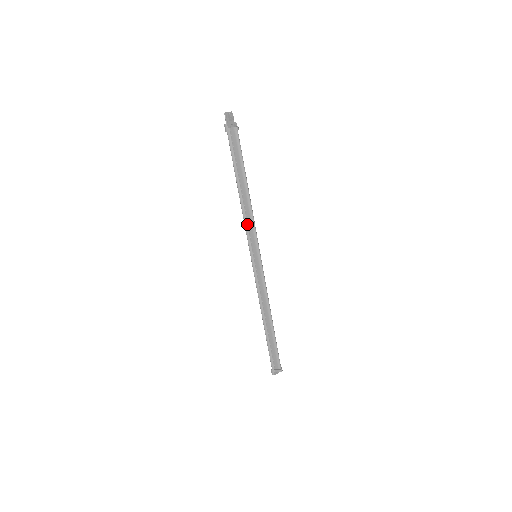
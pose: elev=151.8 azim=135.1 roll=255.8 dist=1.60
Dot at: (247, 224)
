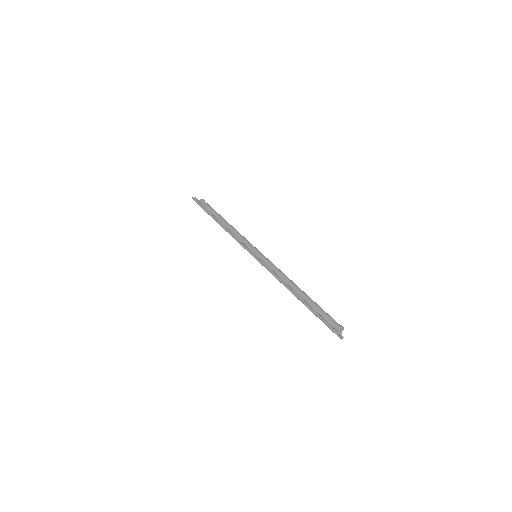
Dot at: (237, 238)
